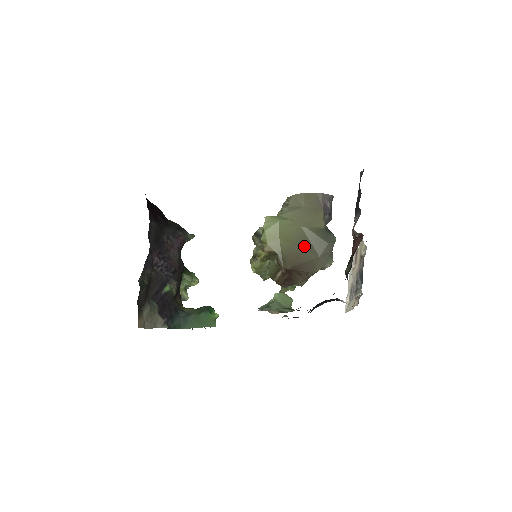
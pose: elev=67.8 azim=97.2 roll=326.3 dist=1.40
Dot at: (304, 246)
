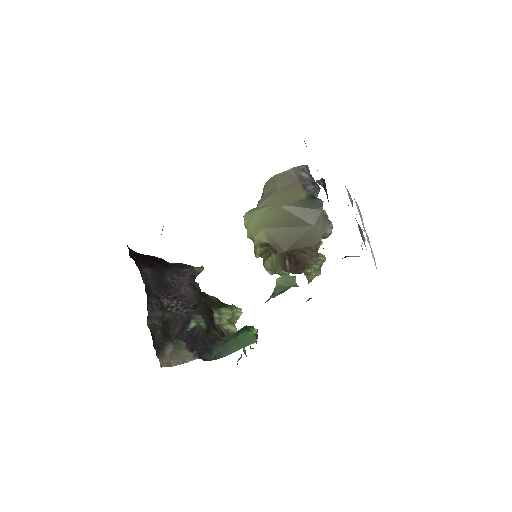
Dot at: (292, 223)
